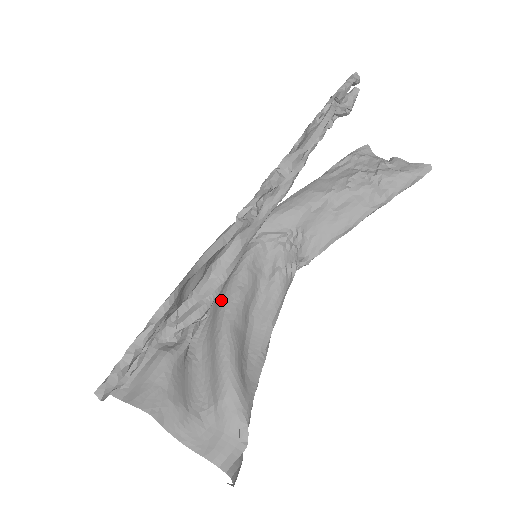
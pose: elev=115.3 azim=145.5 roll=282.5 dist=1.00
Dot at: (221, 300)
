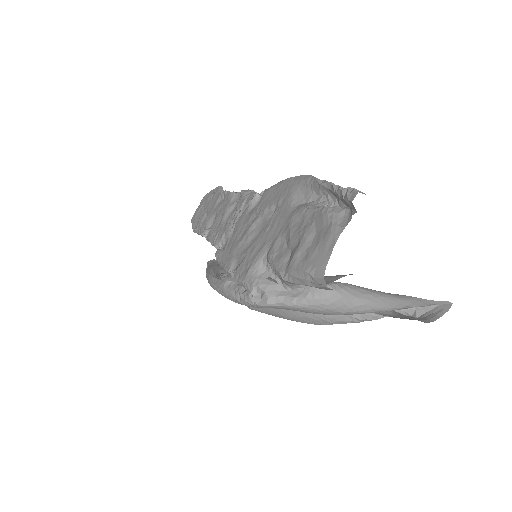
Dot at: occluded
